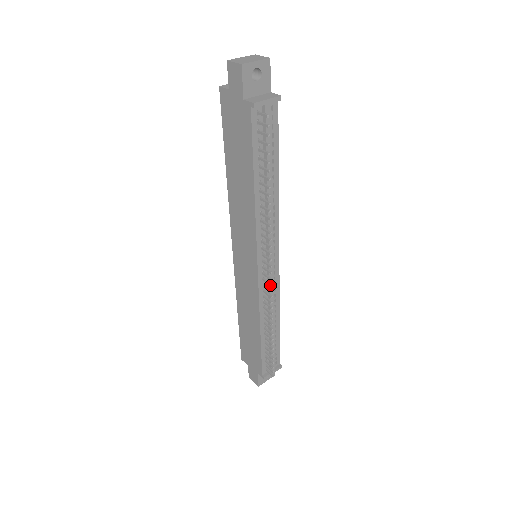
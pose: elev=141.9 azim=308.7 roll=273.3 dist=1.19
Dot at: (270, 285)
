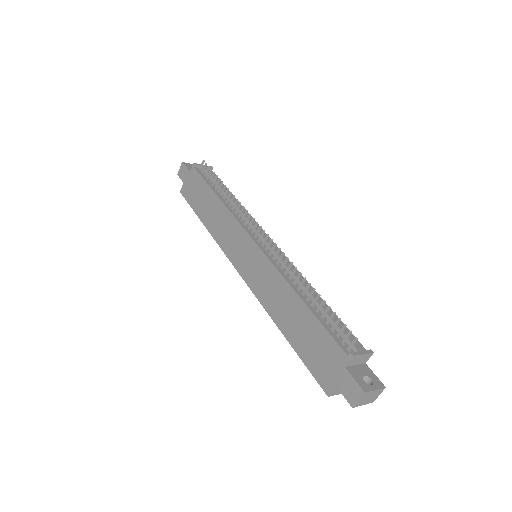
Dot at: (270, 241)
